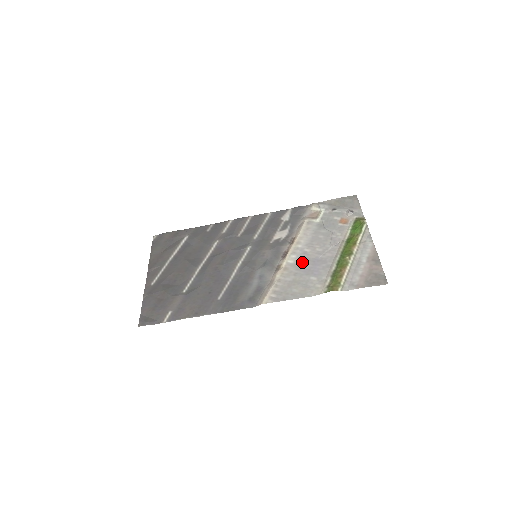
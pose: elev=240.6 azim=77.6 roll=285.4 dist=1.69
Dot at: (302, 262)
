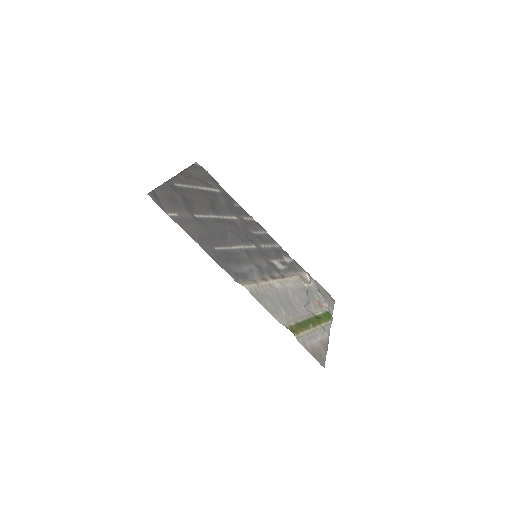
Dot at: (283, 294)
